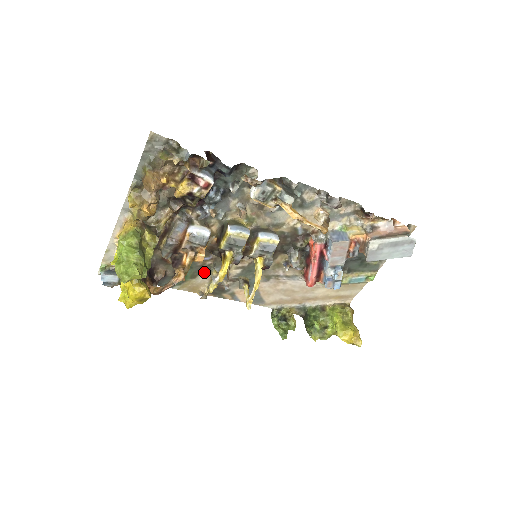
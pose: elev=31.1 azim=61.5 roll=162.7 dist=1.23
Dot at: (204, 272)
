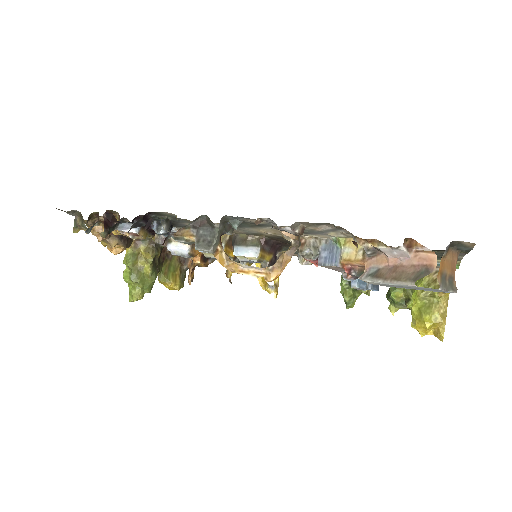
Dot at: occluded
